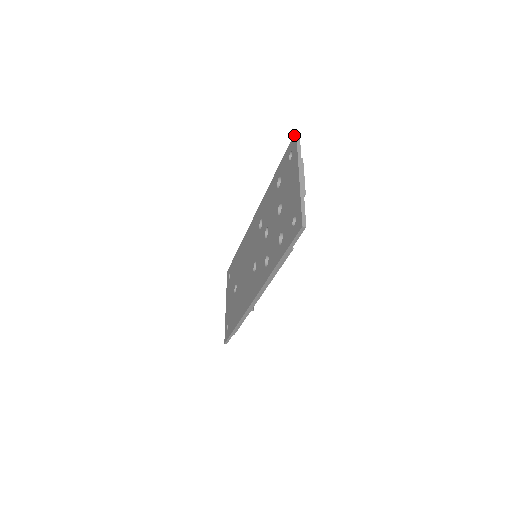
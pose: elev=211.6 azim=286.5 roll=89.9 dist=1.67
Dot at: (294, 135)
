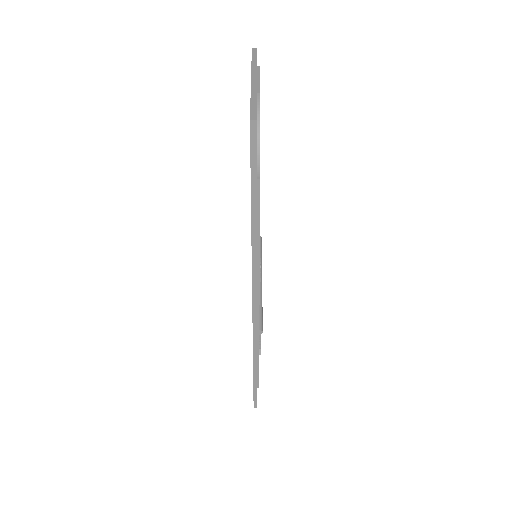
Dot at: occluded
